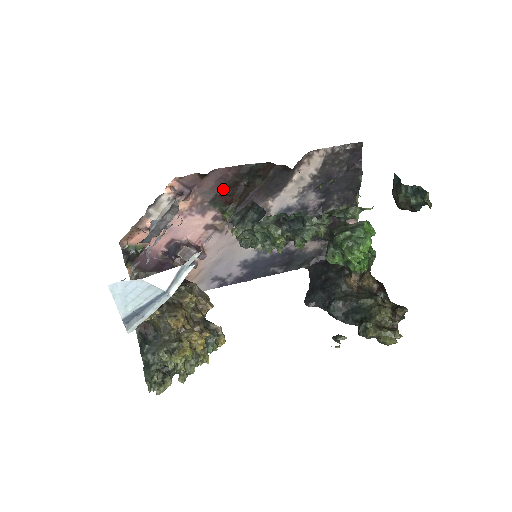
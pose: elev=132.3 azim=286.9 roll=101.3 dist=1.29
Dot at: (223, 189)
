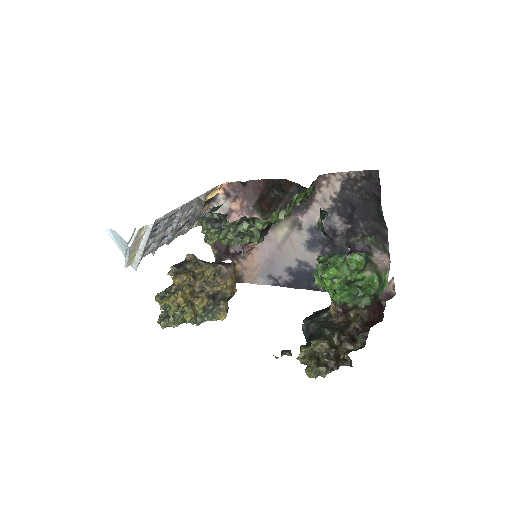
Dot at: (260, 198)
